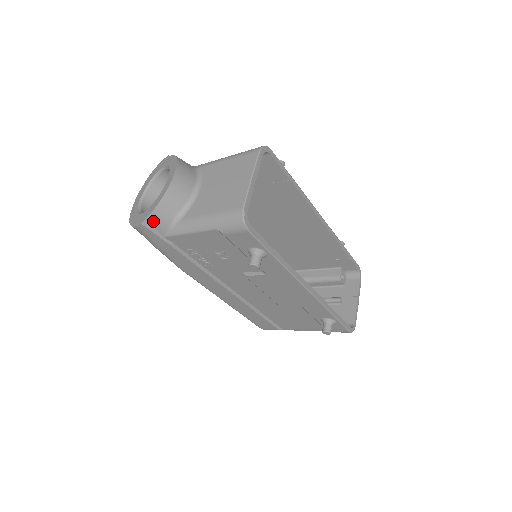
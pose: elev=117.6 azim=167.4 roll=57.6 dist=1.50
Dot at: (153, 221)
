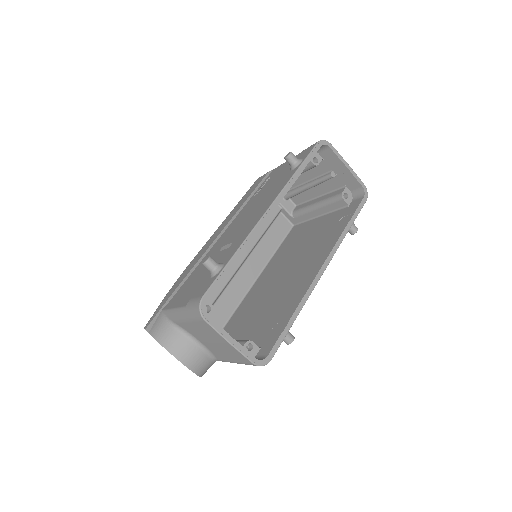
Dot at: (205, 372)
